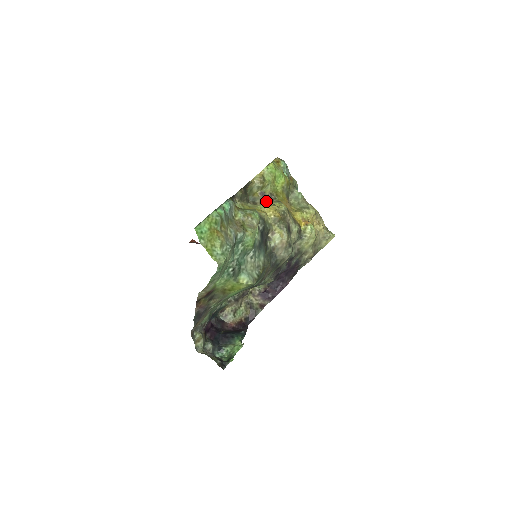
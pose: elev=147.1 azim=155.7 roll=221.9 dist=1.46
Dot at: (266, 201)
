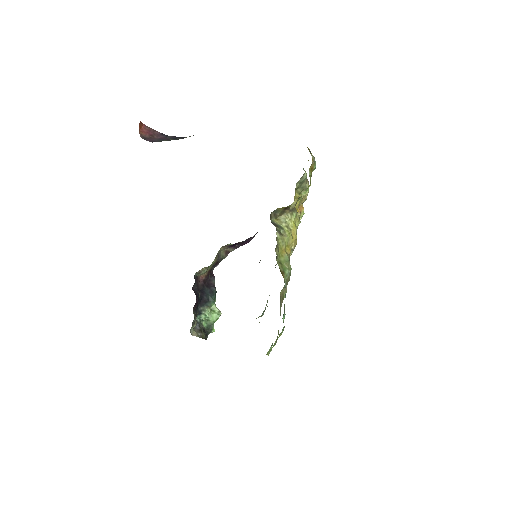
Dot at: (286, 213)
